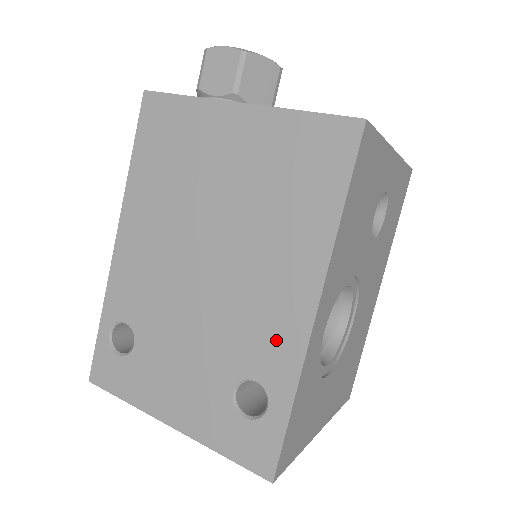
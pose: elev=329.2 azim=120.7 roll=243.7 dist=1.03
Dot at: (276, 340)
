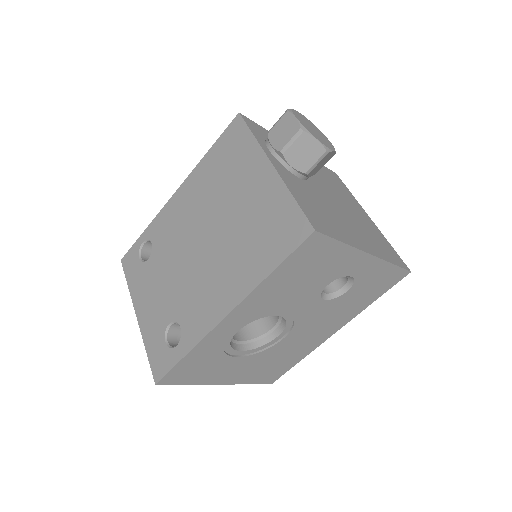
Dot at: (201, 315)
